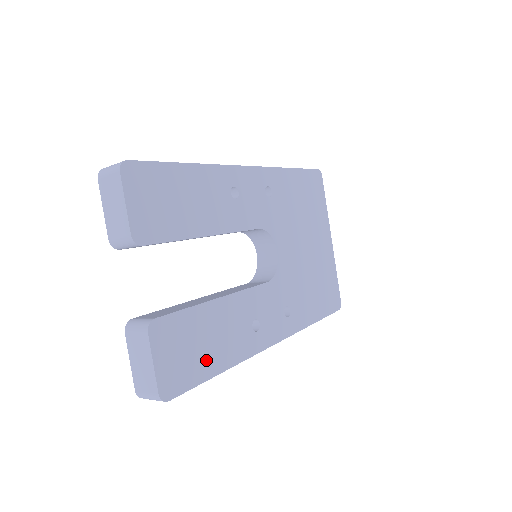
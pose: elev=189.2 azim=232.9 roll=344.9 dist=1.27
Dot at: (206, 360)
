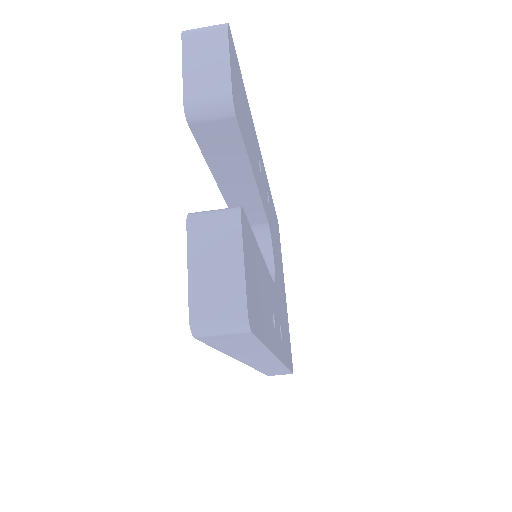
Dot at: (261, 315)
